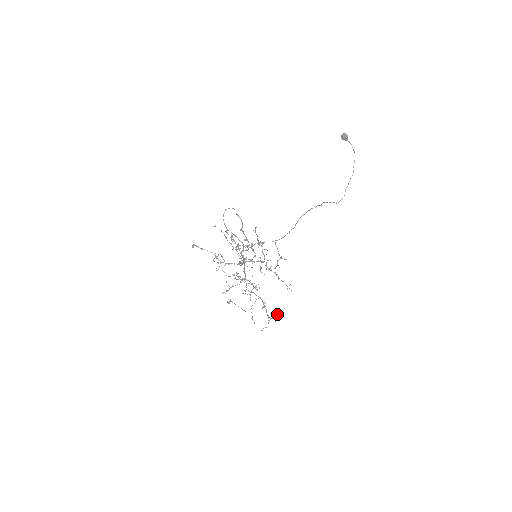
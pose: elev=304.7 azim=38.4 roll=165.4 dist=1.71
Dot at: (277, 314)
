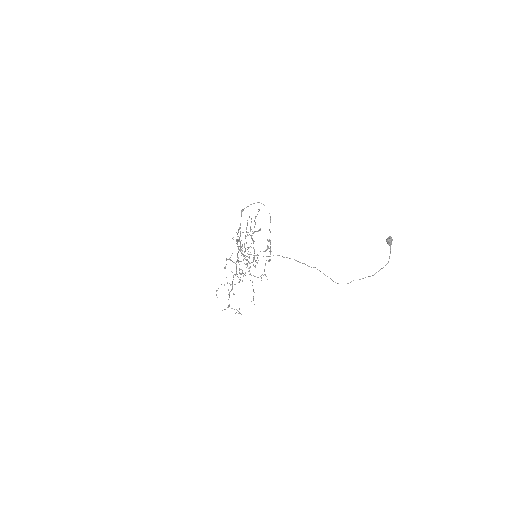
Dot at: occluded
